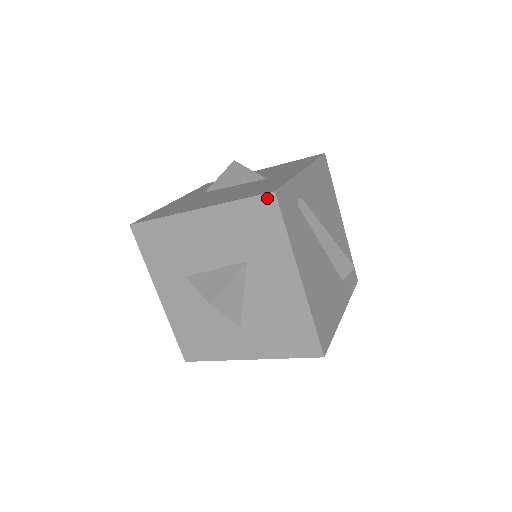
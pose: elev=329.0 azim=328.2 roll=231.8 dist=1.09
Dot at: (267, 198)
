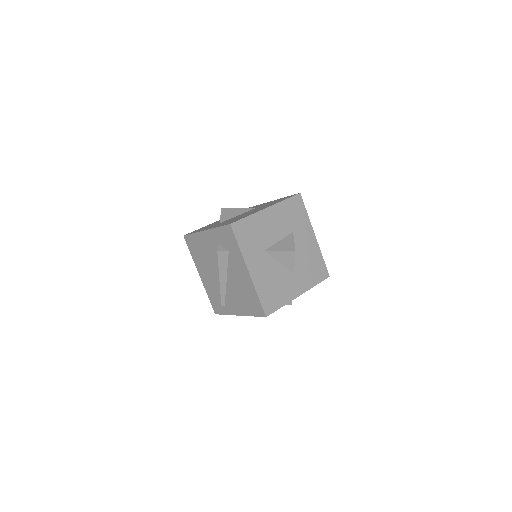
Dot at: (298, 196)
